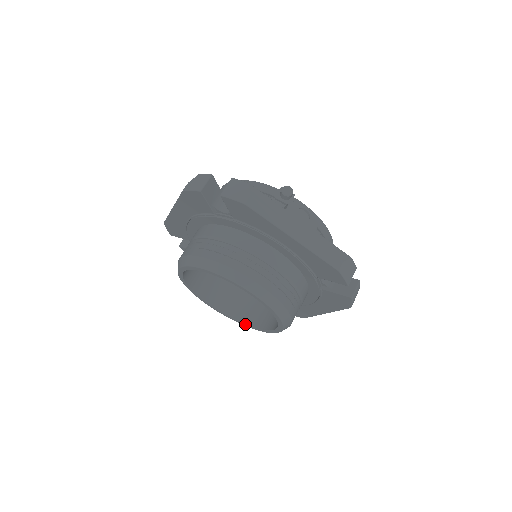
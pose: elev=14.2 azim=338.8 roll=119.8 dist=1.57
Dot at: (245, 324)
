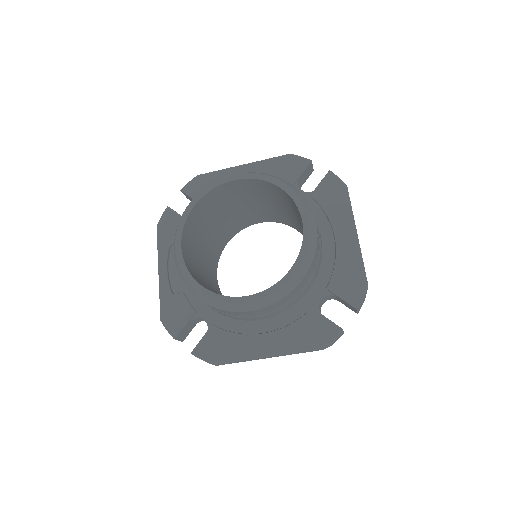
Dot at: (199, 283)
